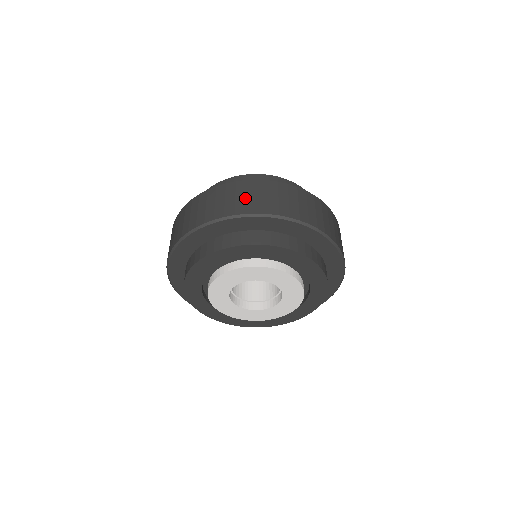
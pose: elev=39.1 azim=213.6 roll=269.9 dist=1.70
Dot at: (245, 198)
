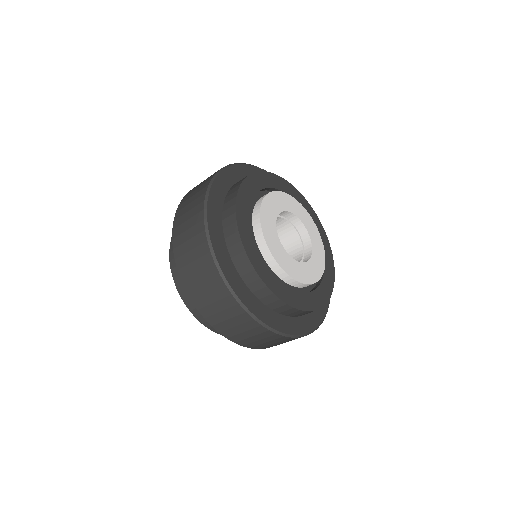
Dot at: occluded
